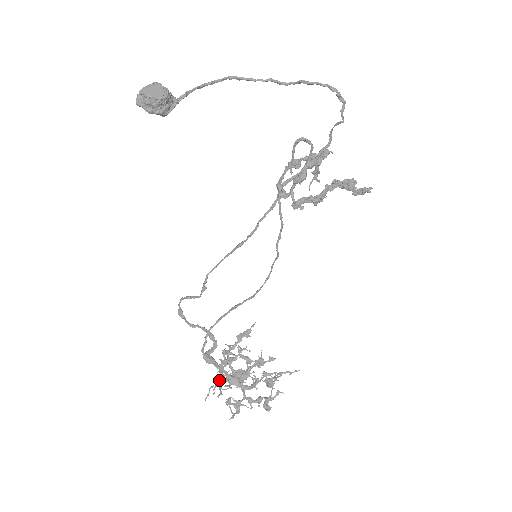
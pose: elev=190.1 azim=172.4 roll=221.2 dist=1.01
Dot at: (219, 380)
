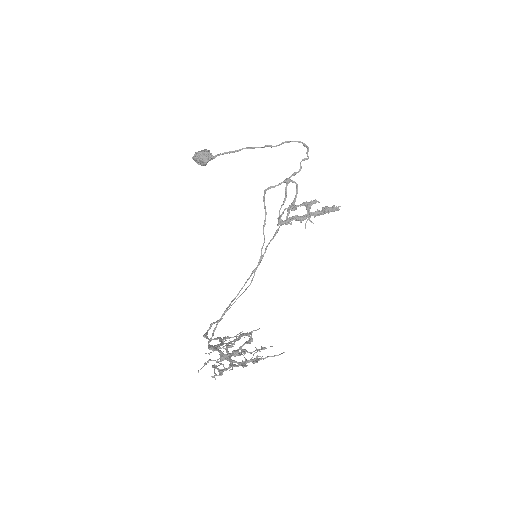
Dot at: occluded
